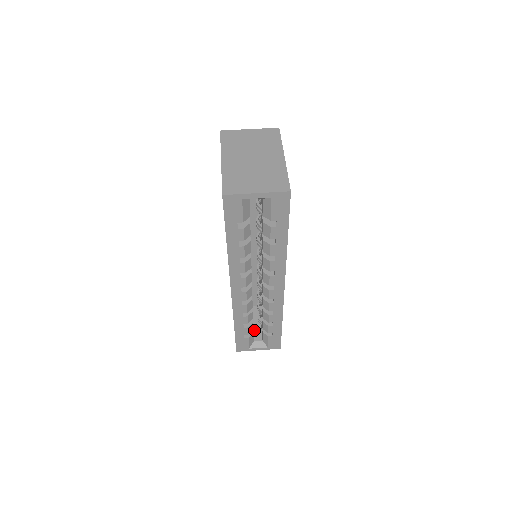
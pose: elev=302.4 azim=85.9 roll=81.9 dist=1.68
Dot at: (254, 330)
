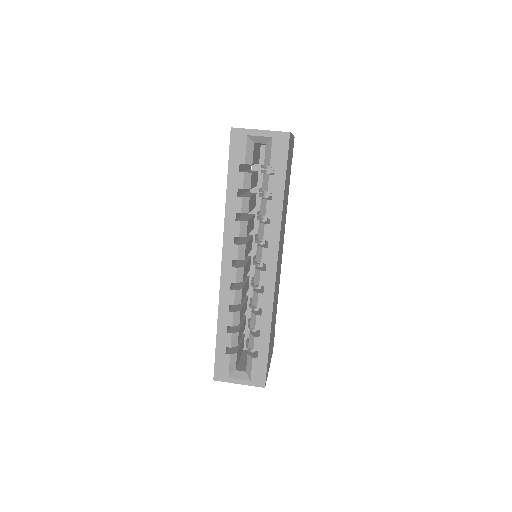
Dot at: (240, 363)
